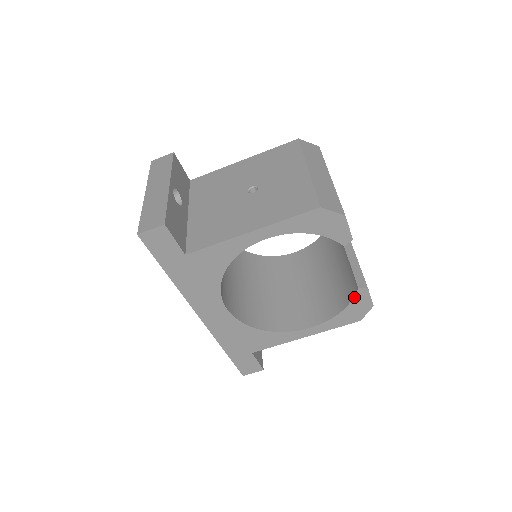
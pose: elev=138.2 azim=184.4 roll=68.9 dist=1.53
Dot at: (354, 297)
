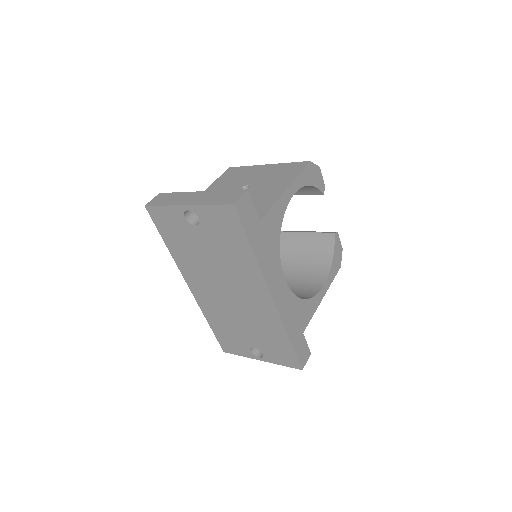
Dot at: (334, 243)
